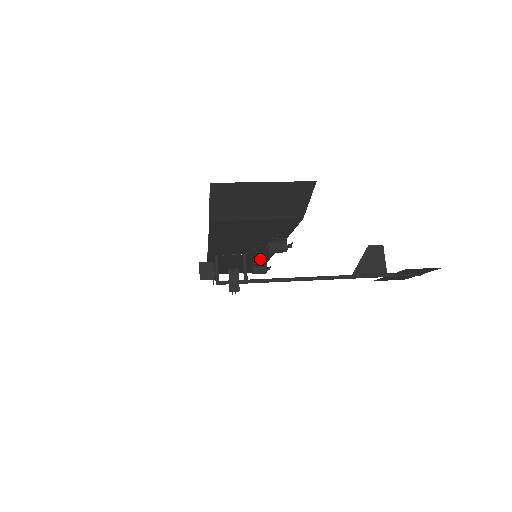
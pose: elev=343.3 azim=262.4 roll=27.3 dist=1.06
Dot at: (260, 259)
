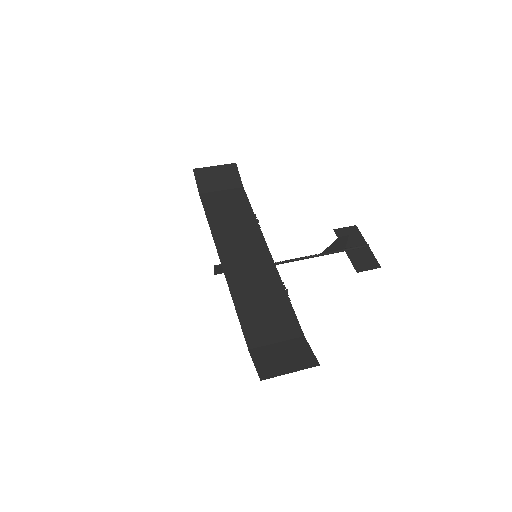
Dot at: (255, 236)
